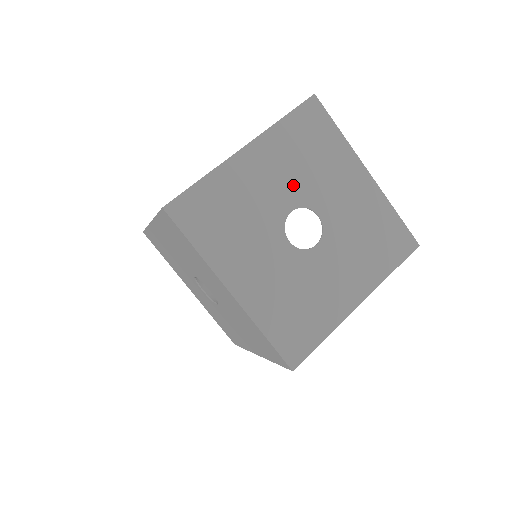
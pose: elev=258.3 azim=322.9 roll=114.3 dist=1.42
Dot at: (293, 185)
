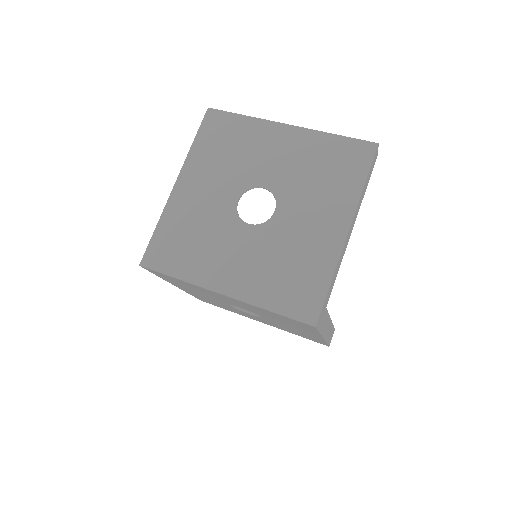
Dot at: (228, 181)
